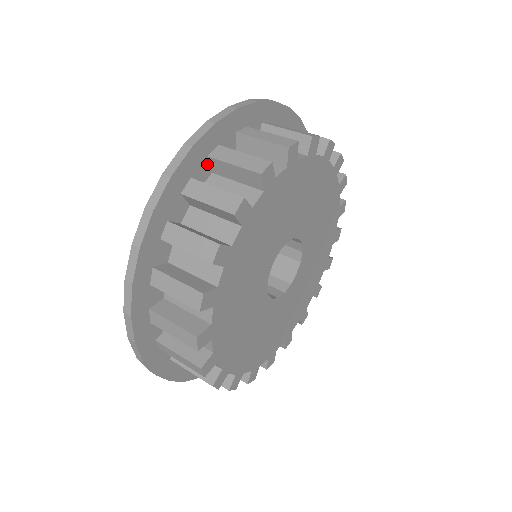
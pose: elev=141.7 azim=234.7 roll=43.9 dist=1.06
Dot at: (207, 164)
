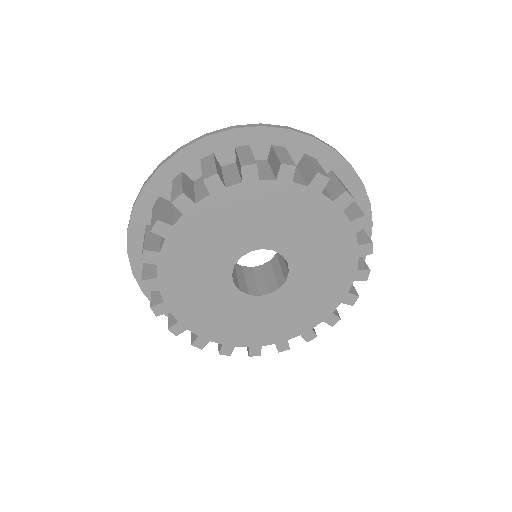
Dot at: occluded
